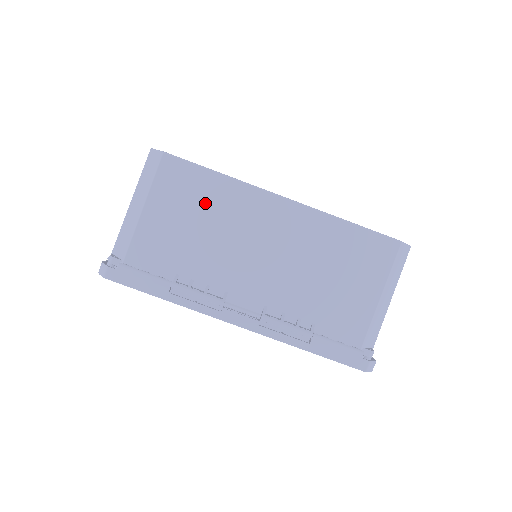
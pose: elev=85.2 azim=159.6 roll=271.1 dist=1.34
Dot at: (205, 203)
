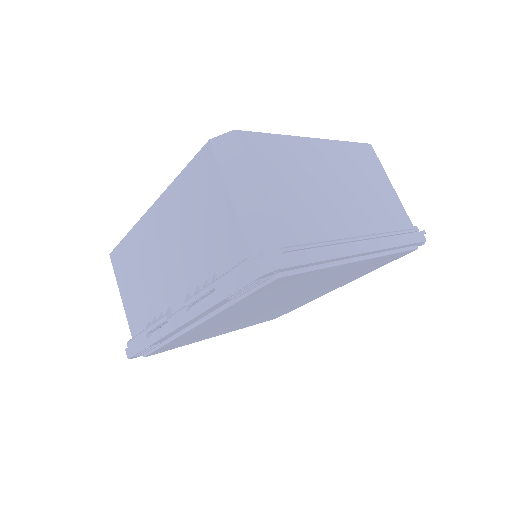
Dot at: (132, 260)
